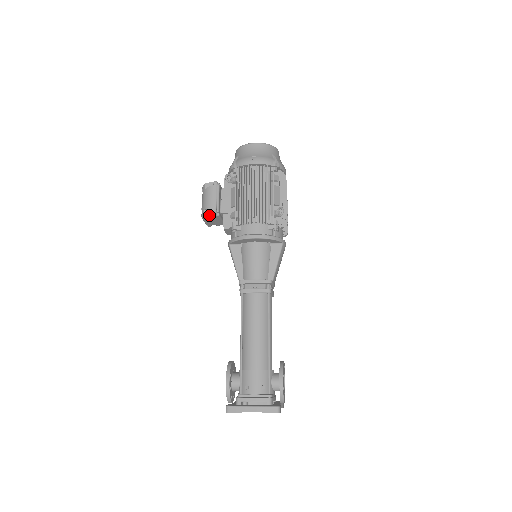
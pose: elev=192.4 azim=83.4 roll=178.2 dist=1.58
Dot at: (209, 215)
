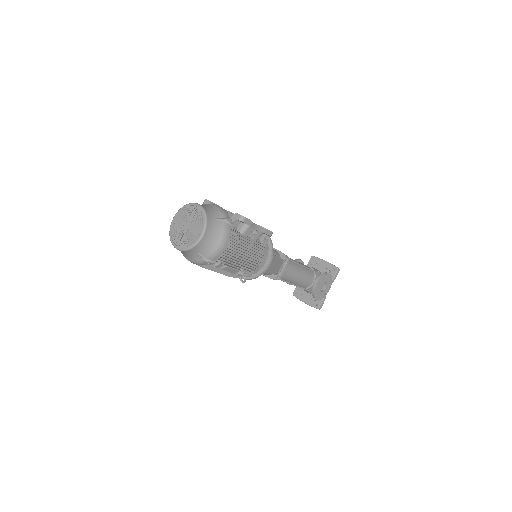
Dot at: occluded
